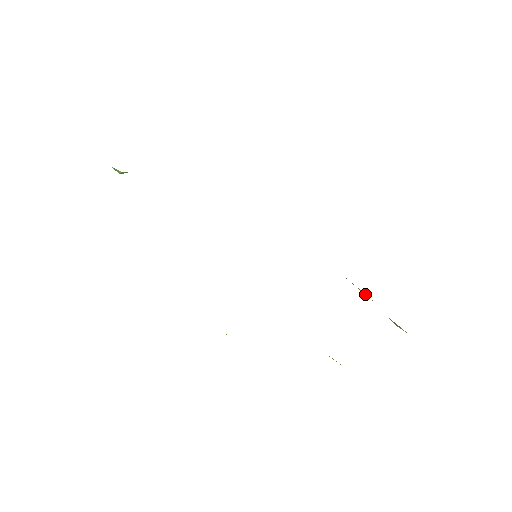
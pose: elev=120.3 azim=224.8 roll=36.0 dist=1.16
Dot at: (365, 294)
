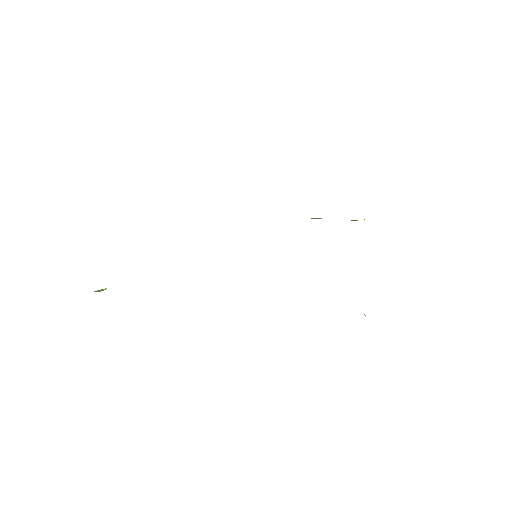
Dot at: (321, 218)
